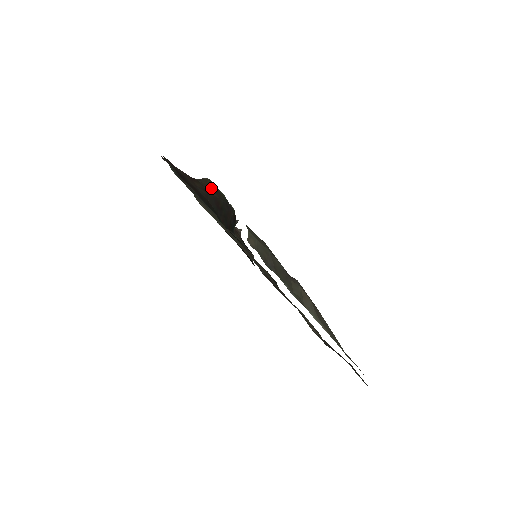
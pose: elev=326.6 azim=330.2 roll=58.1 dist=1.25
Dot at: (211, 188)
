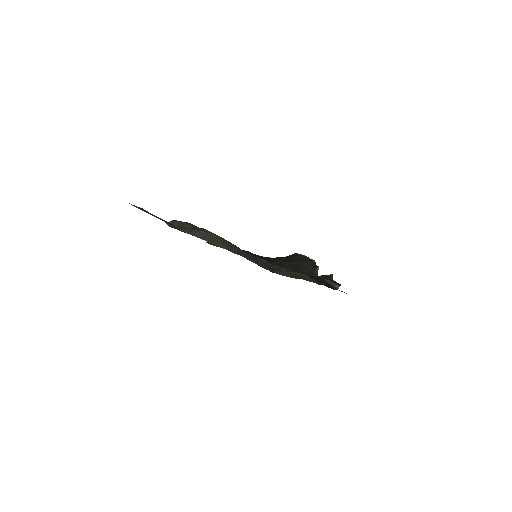
Dot at: (290, 255)
